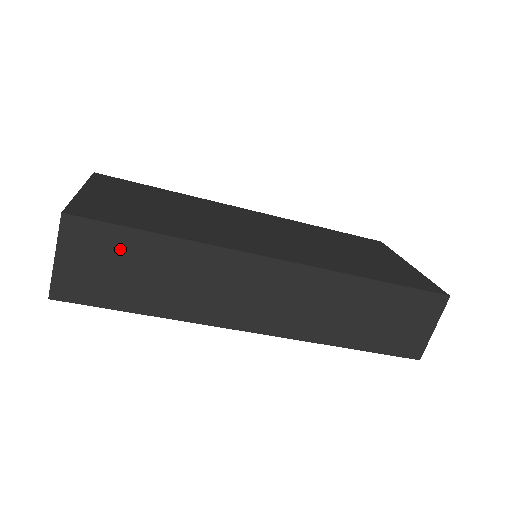
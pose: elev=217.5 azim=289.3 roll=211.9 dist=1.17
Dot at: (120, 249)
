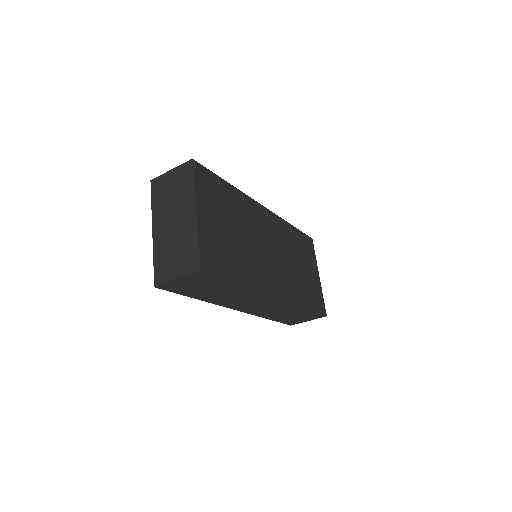
Dot at: (213, 283)
